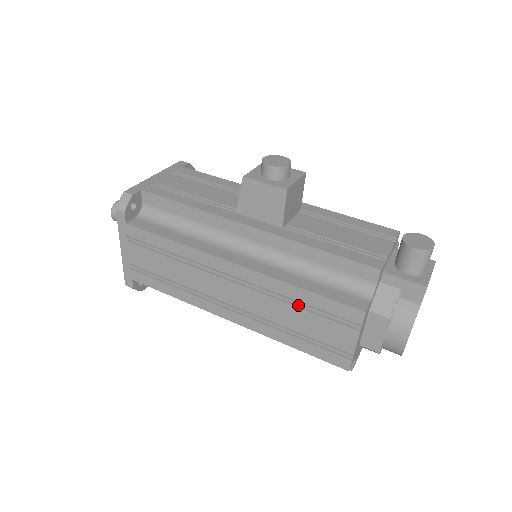
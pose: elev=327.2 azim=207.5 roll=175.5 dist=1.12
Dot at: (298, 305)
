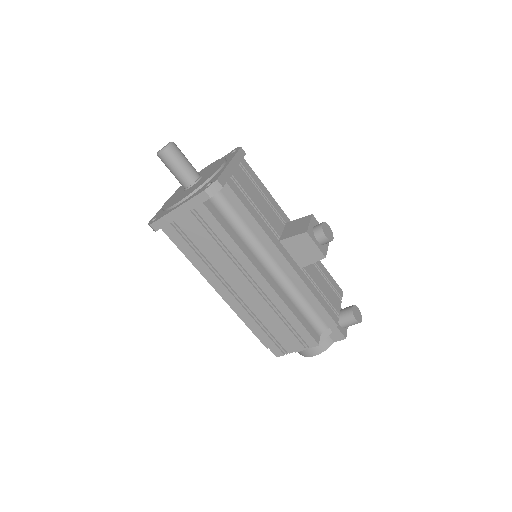
Dot at: (282, 319)
